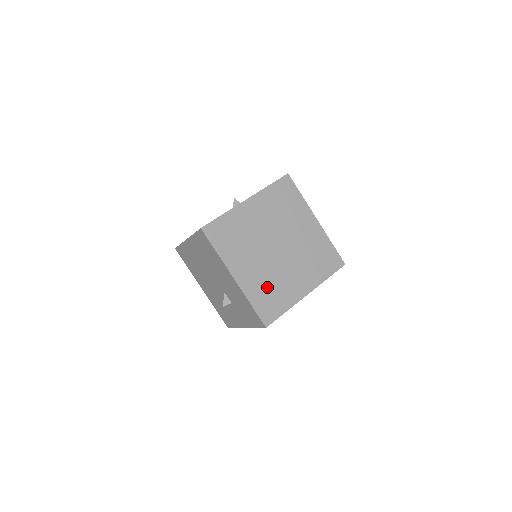
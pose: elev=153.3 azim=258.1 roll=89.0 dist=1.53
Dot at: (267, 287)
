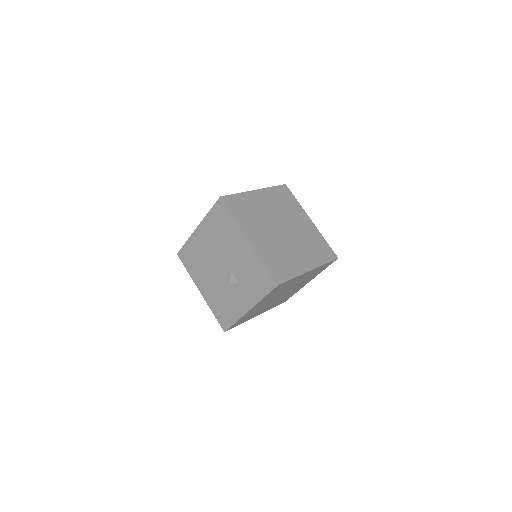
Dot at: (276, 254)
